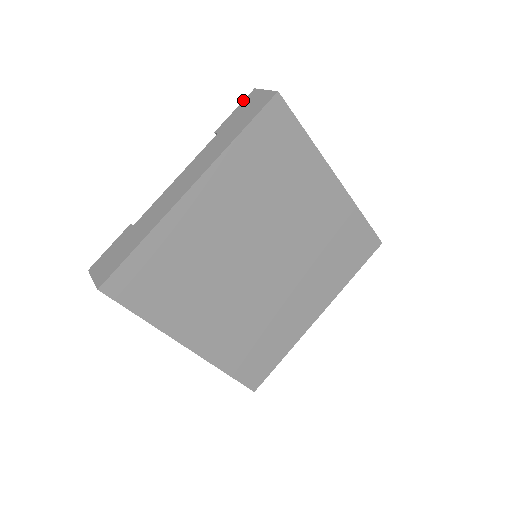
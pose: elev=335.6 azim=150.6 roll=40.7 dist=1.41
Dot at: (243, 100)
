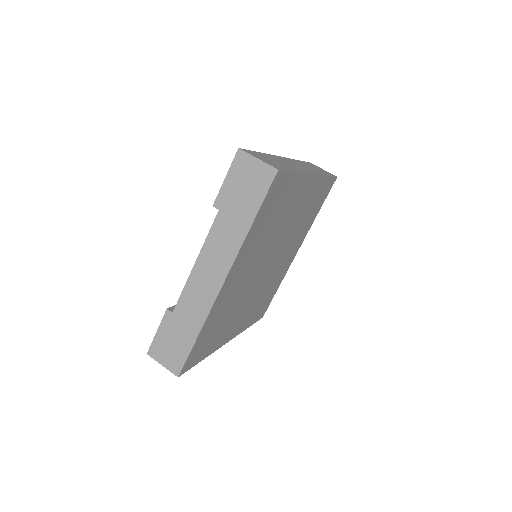
Dot at: occluded
